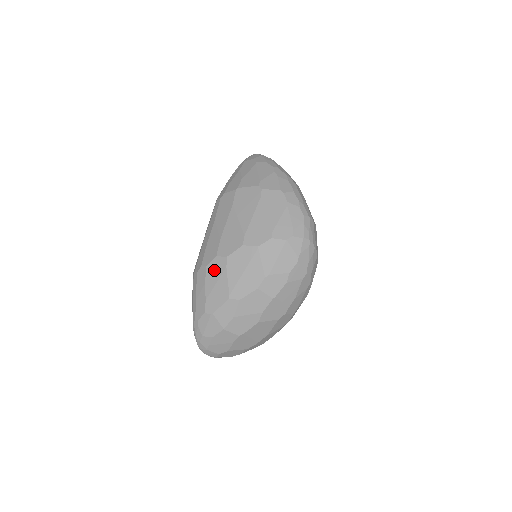
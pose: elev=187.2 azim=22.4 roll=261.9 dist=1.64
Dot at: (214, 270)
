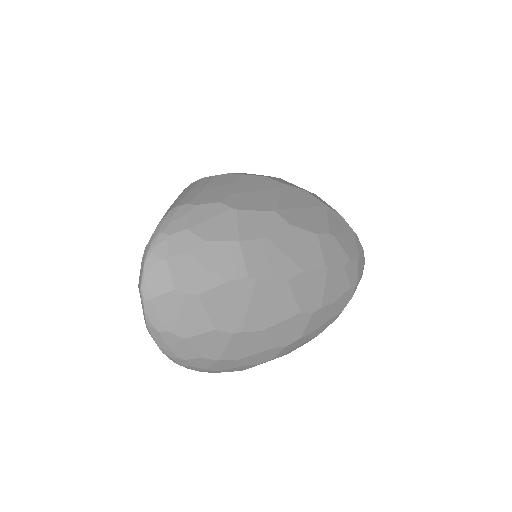
Dot at: (257, 181)
